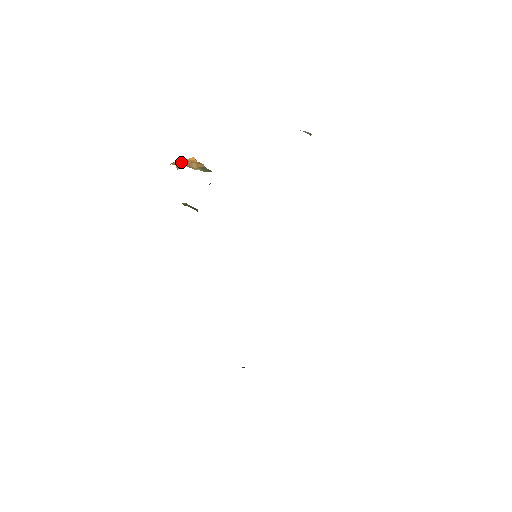
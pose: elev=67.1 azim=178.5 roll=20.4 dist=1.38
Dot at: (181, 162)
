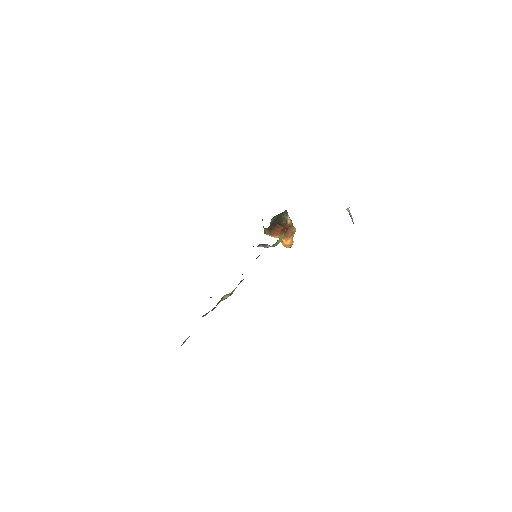
Dot at: occluded
